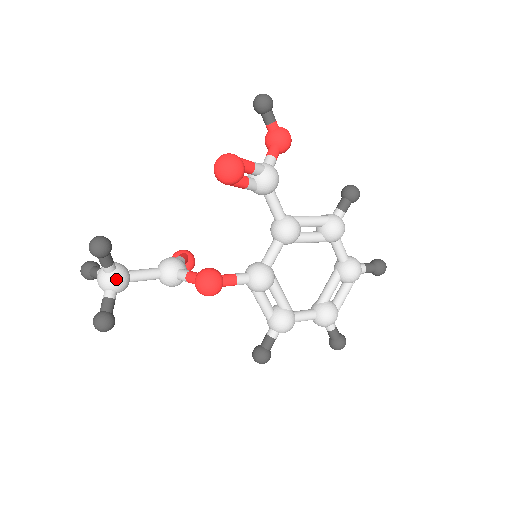
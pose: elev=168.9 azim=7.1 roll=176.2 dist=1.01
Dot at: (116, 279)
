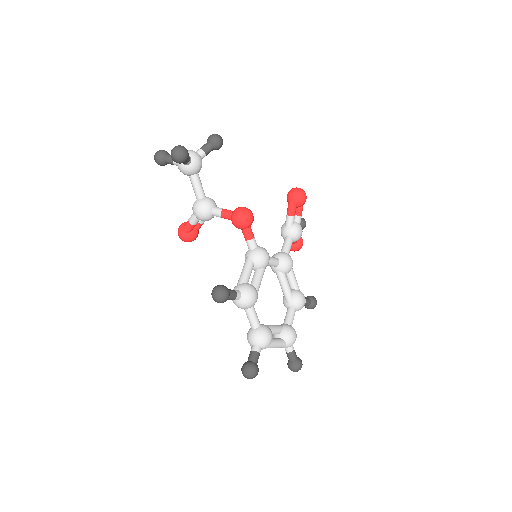
Dot at: (200, 159)
